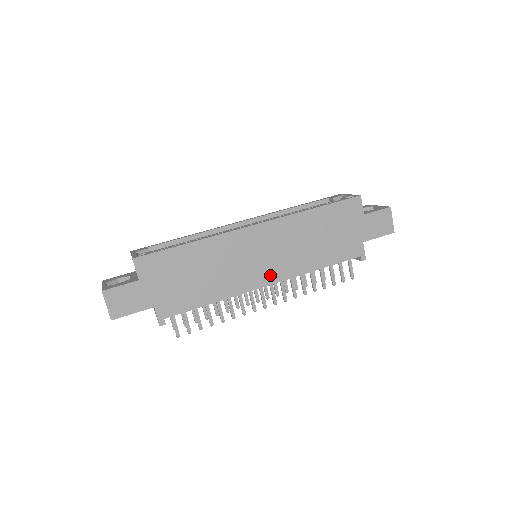
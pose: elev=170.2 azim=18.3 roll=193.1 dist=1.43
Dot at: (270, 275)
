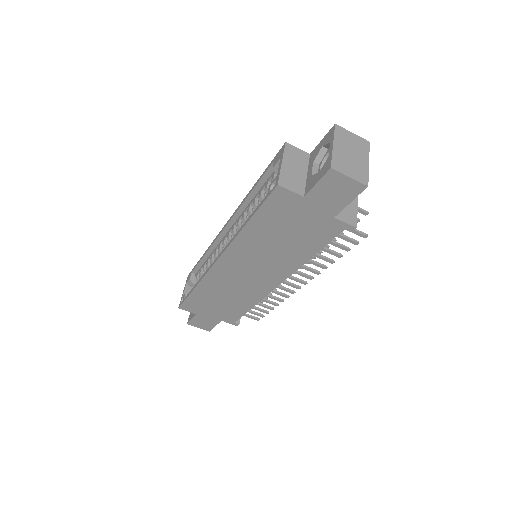
Dot at: (271, 280)
